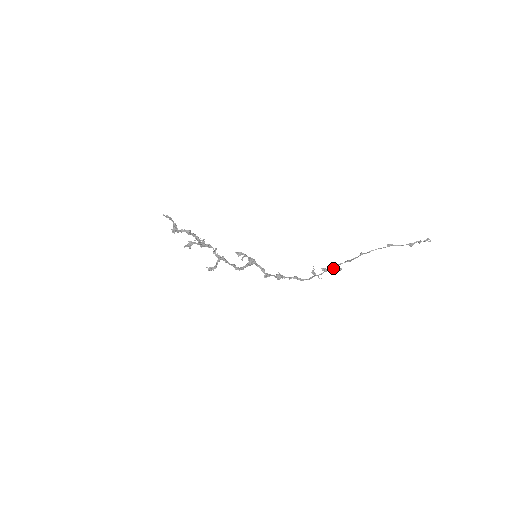
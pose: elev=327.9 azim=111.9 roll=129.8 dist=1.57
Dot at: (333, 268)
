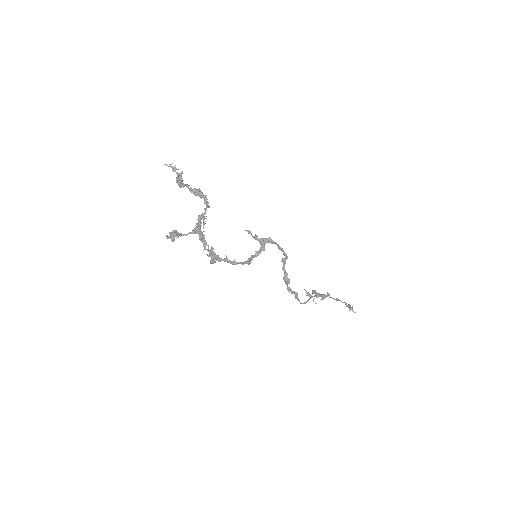
Dot at: (320, 294)
